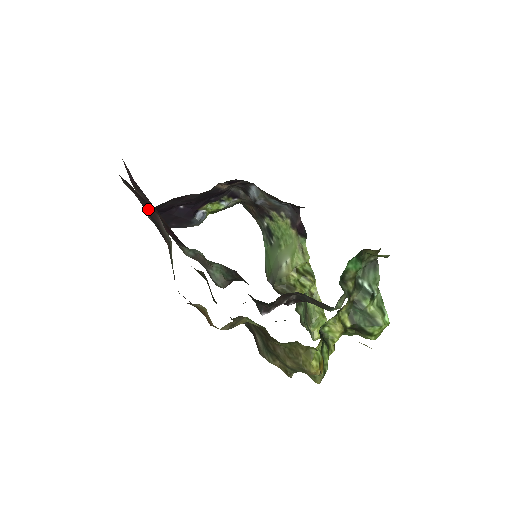
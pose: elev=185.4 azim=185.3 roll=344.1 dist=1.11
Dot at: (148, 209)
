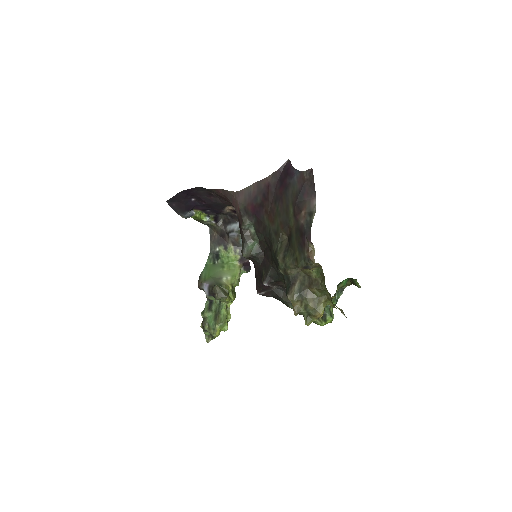
Dot at: (307, 191)
